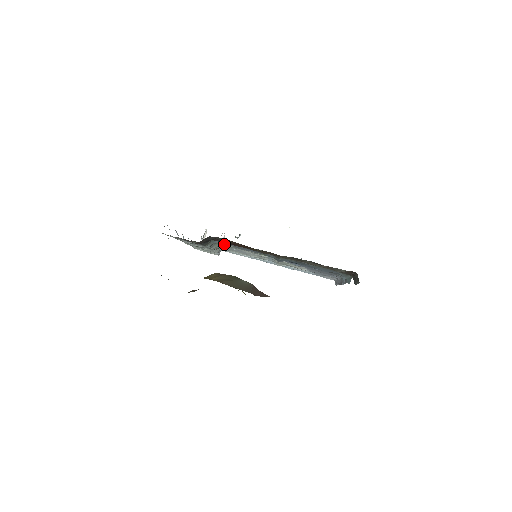
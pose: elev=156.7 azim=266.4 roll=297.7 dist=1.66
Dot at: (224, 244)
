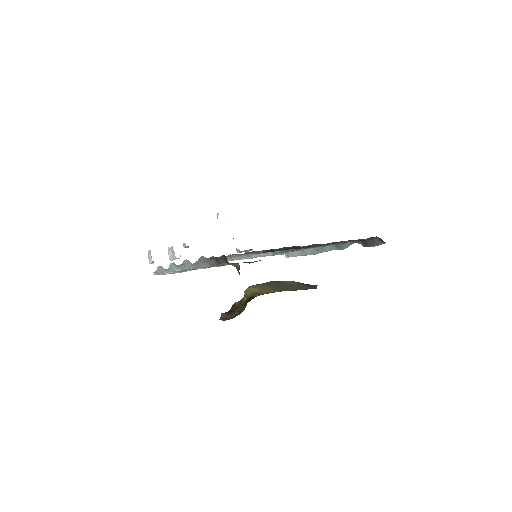
Dot at: (233, 255)
